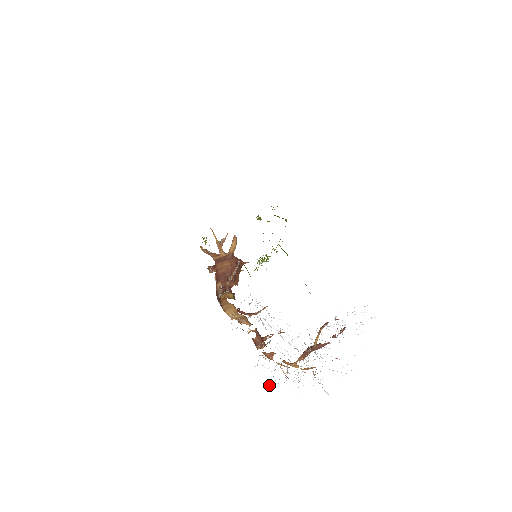
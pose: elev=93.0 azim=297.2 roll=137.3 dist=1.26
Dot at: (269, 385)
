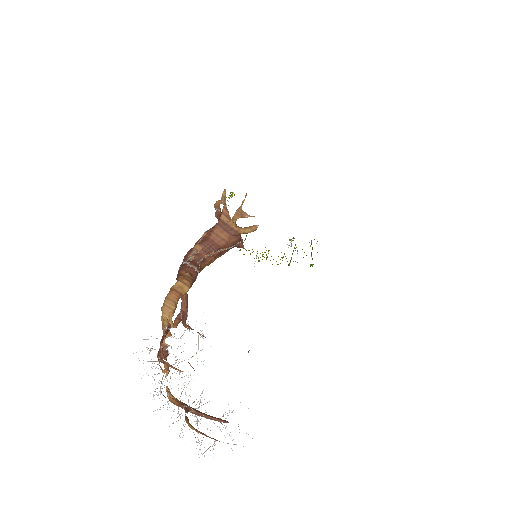
Dot at: (141, 378)
